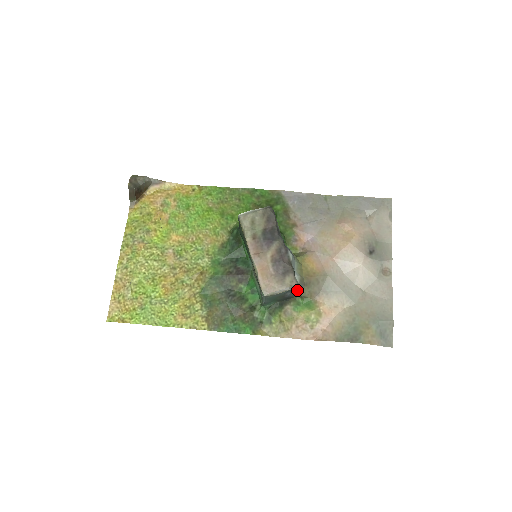
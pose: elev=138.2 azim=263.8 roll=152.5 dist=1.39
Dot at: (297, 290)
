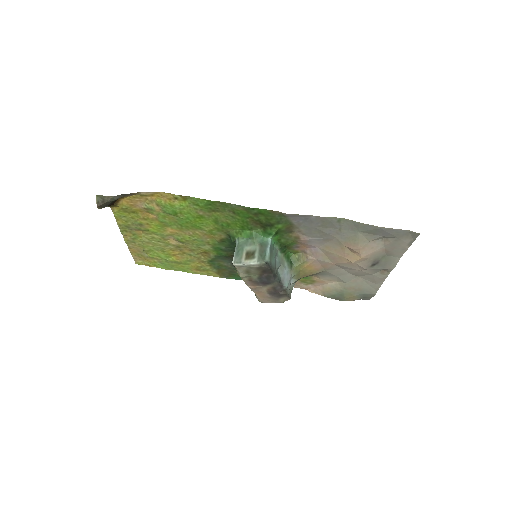
Dot at: occluded
